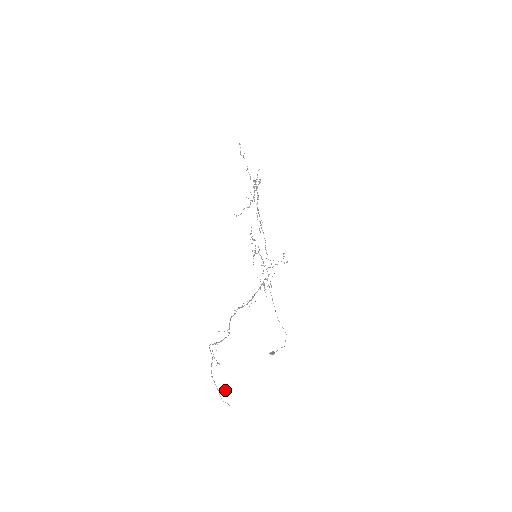
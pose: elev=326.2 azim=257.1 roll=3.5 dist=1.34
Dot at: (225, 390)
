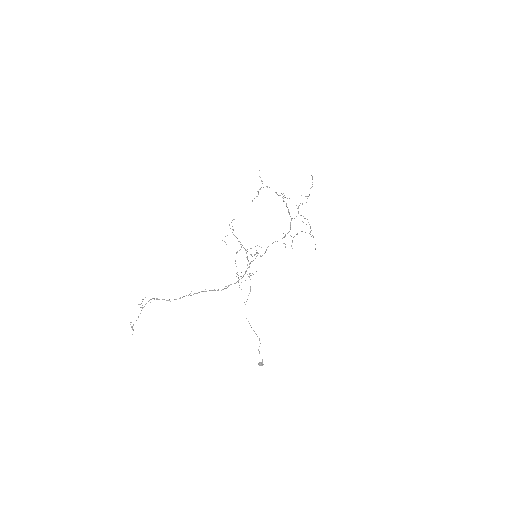
Dot at: occluded
